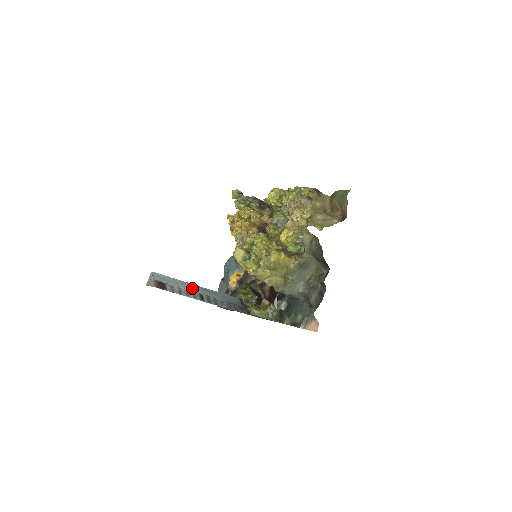
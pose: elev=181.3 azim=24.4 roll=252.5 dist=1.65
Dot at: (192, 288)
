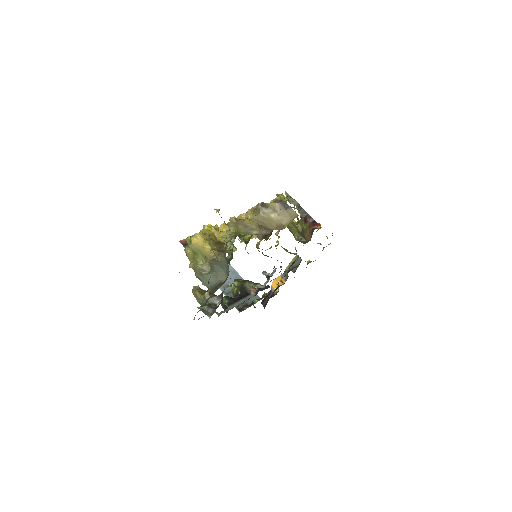
Dot at: occluded
